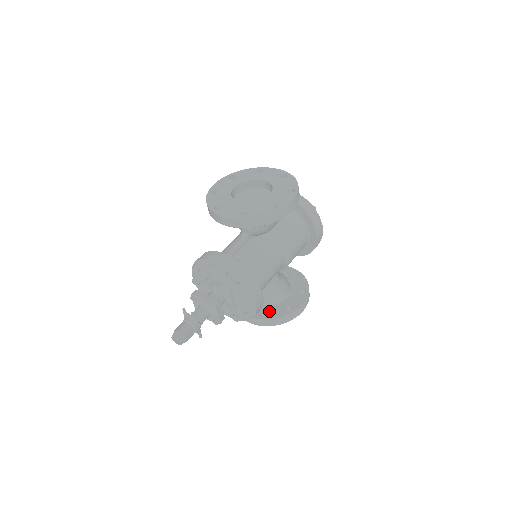
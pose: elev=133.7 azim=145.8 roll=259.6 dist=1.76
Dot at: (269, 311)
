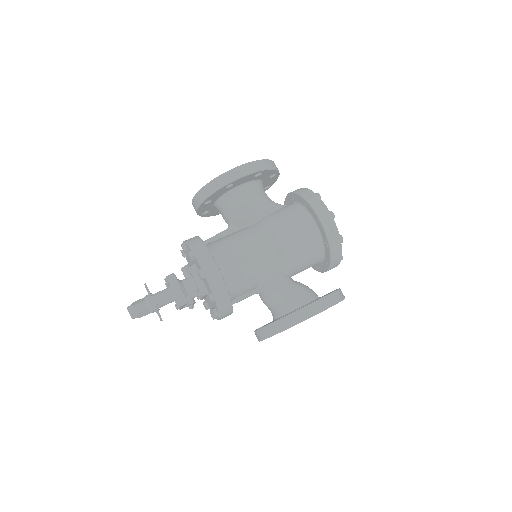
Dot at: (275, 320)
